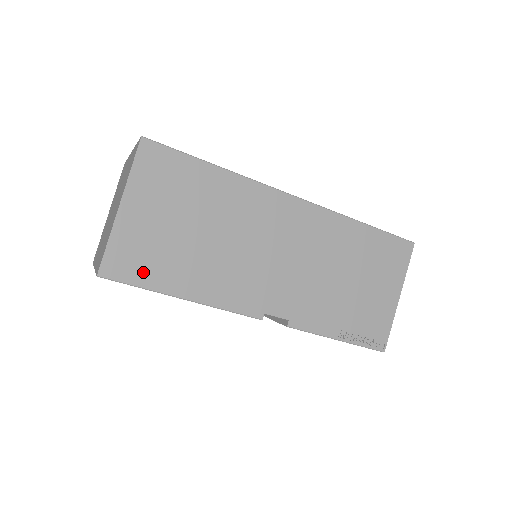
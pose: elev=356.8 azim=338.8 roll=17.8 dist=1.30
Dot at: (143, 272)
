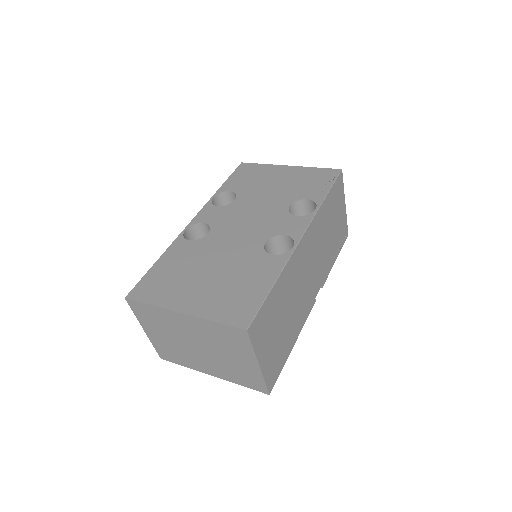
Dot at: (279, 365)
